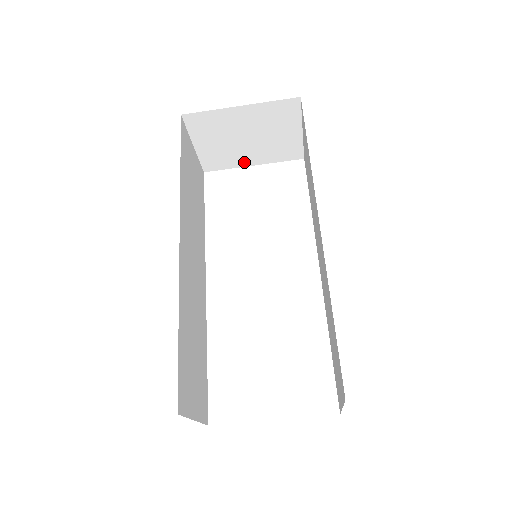
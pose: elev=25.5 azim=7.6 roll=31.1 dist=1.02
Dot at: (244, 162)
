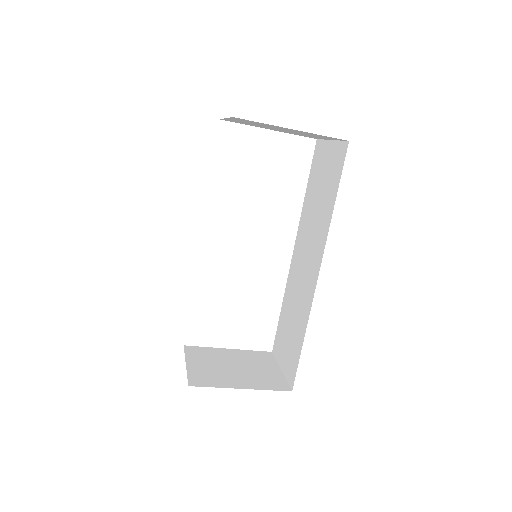
Dot at: occluded
